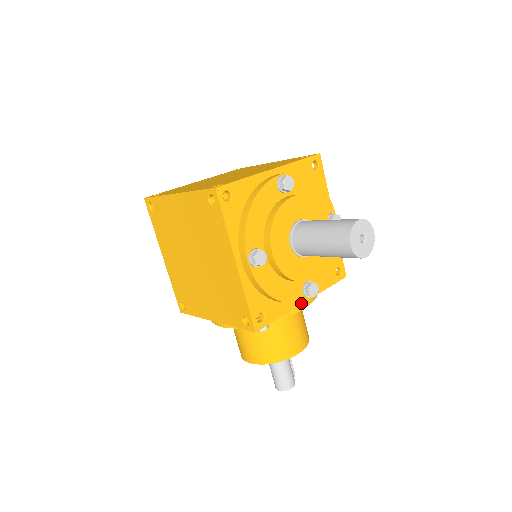
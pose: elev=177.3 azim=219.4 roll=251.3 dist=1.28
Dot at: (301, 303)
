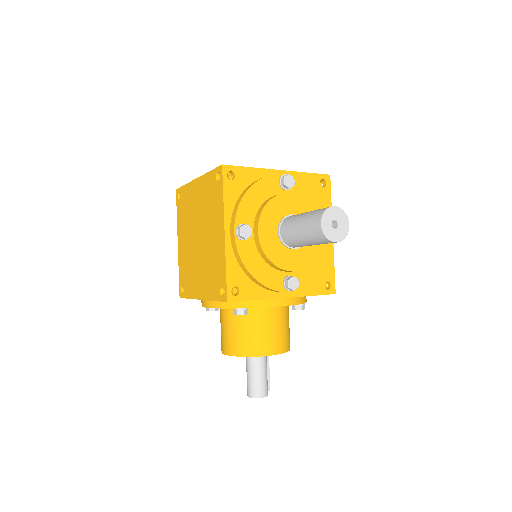
Dot at: (281, 297)
